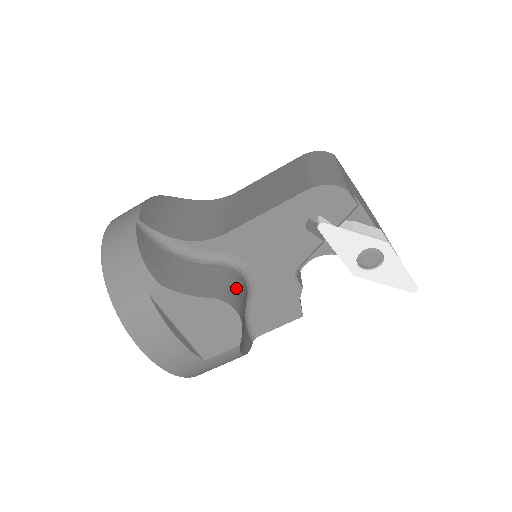
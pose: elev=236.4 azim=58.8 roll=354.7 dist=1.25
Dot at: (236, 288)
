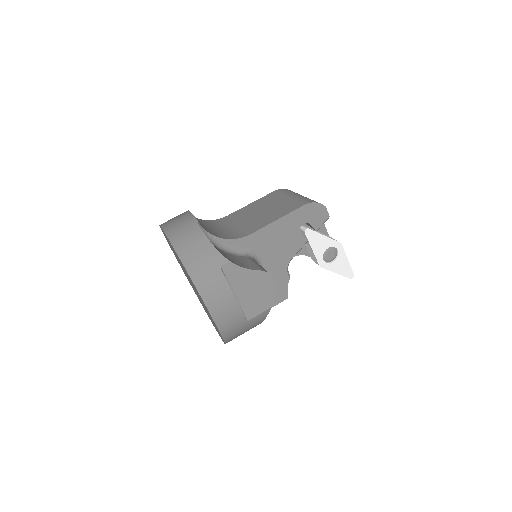
Dot at: occluded
